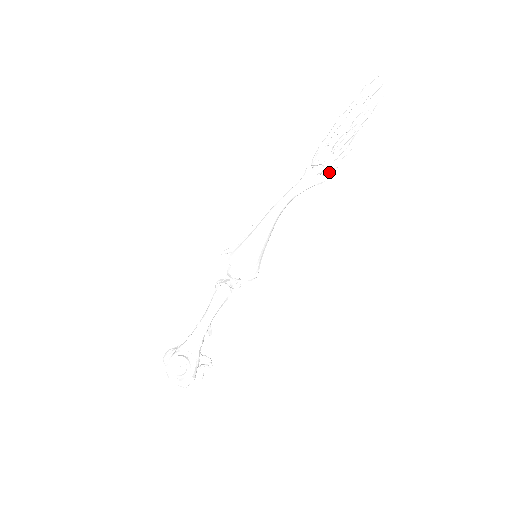
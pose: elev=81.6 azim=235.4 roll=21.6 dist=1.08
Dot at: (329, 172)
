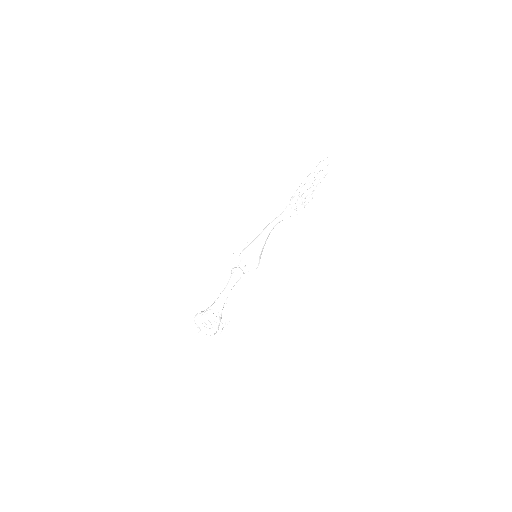
Dot at: (300, 209)
